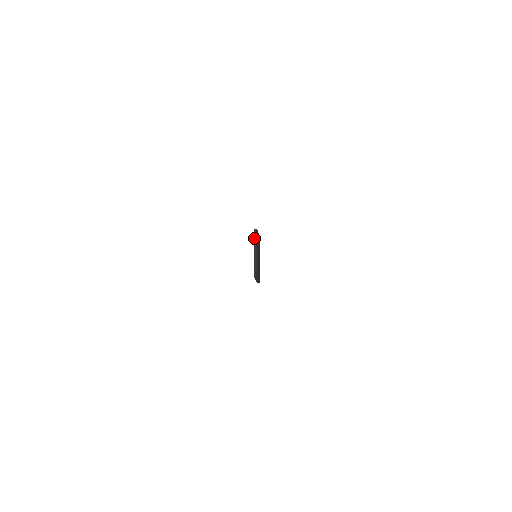
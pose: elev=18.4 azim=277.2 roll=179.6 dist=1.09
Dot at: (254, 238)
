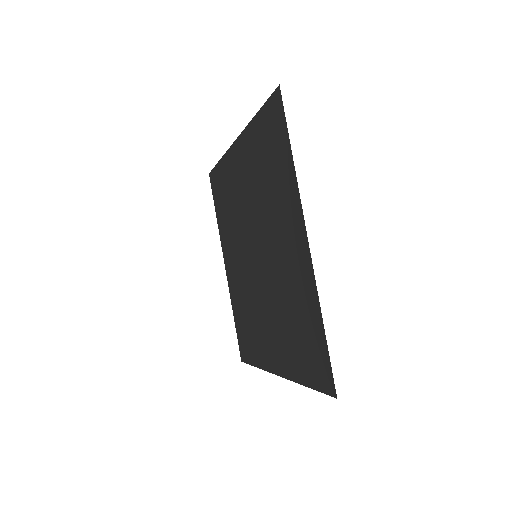
Dot at: (258, 243)
